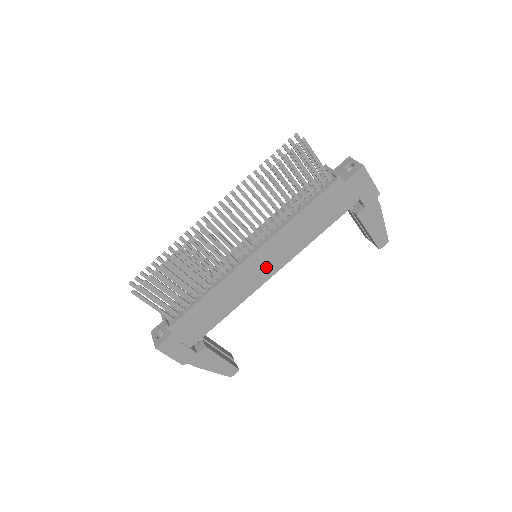
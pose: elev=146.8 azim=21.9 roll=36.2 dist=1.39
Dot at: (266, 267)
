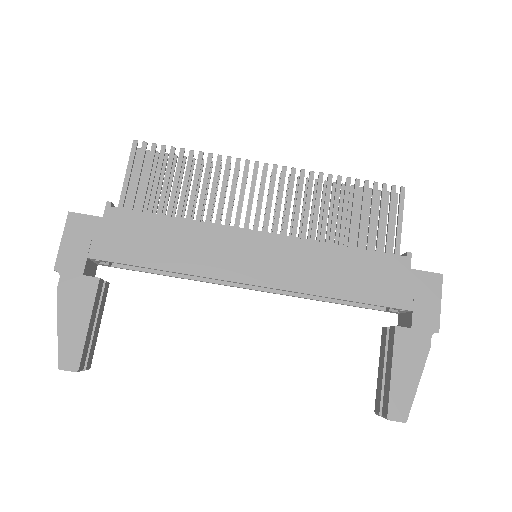
Dot at: (256, 265)
